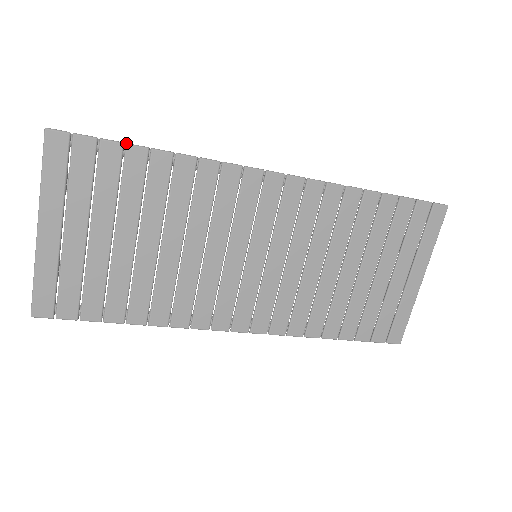
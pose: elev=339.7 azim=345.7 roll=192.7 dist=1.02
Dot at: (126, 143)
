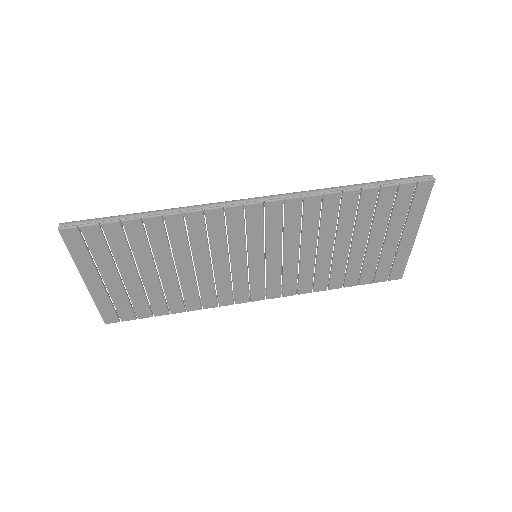
Dot at: (121, 219)
